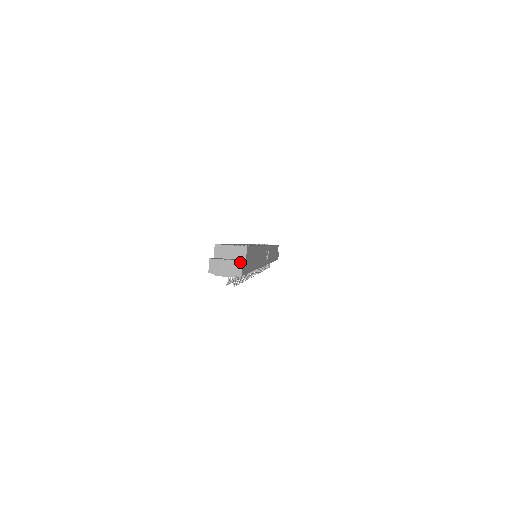
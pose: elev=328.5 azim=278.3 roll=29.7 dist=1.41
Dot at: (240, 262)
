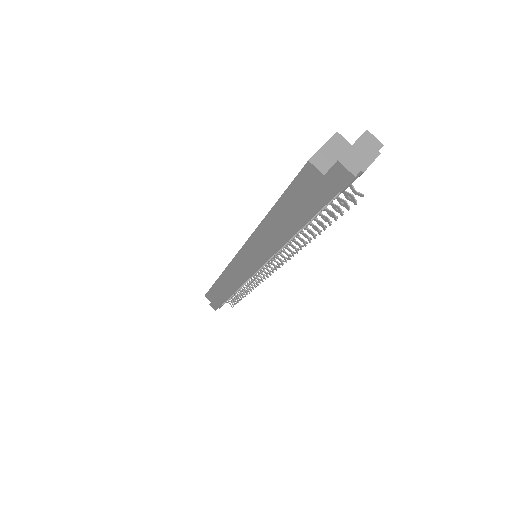
Dot at: (366, 133)
